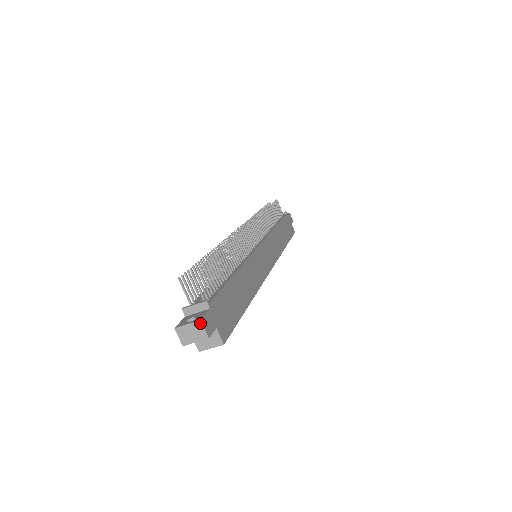
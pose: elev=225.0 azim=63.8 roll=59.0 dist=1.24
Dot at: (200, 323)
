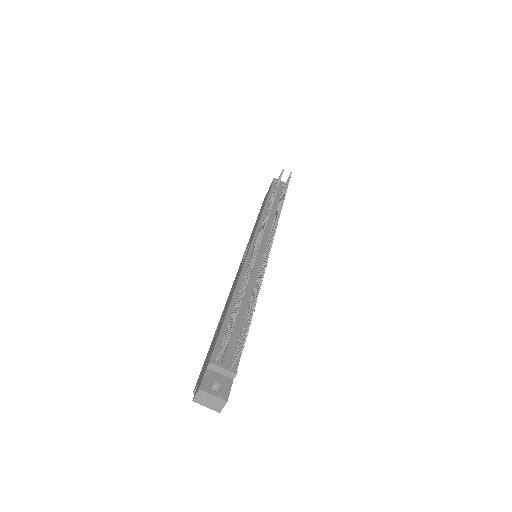
Dot at: (225, 402)
